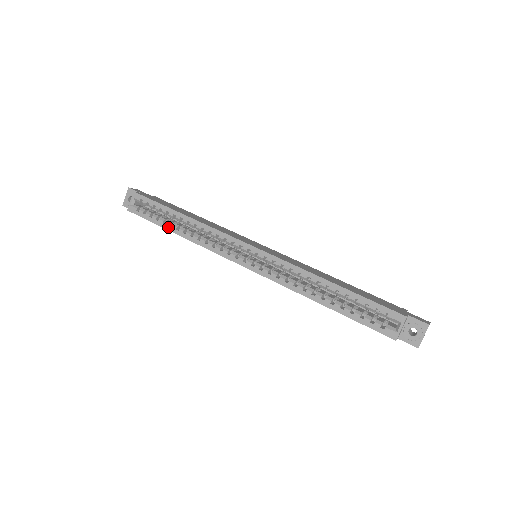
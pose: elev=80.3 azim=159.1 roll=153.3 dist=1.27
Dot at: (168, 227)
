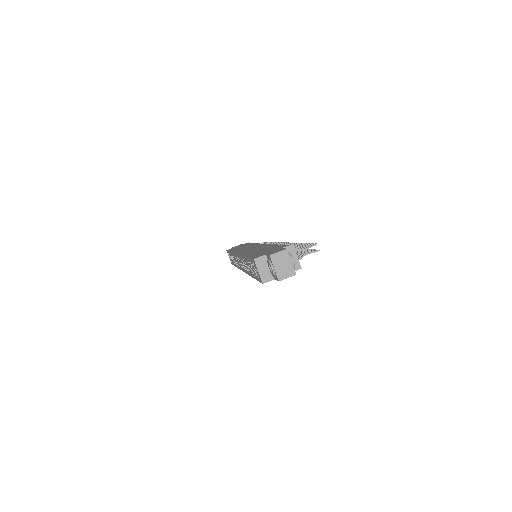
Dot at: (234, 264)
